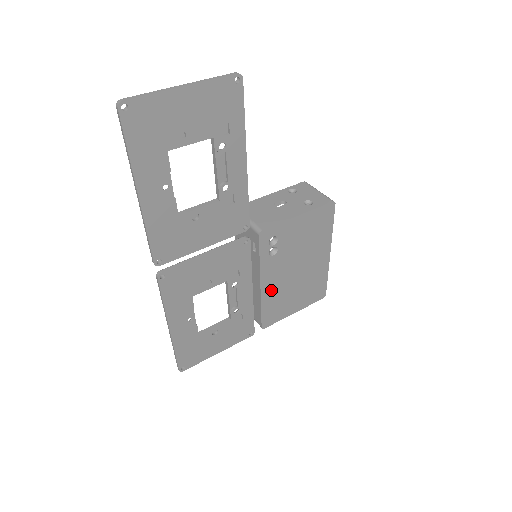
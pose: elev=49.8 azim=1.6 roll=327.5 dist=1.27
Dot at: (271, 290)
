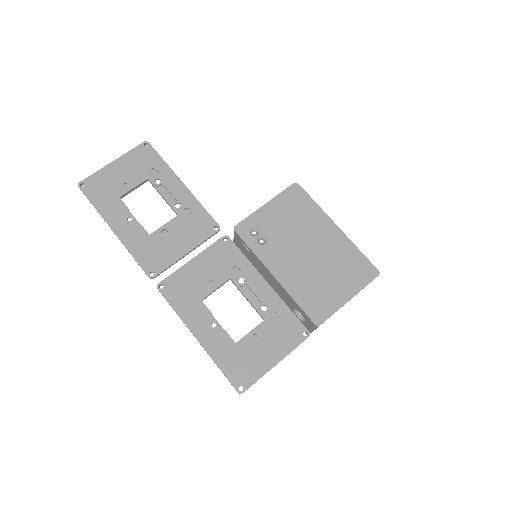
Dot at: (292, 279)
